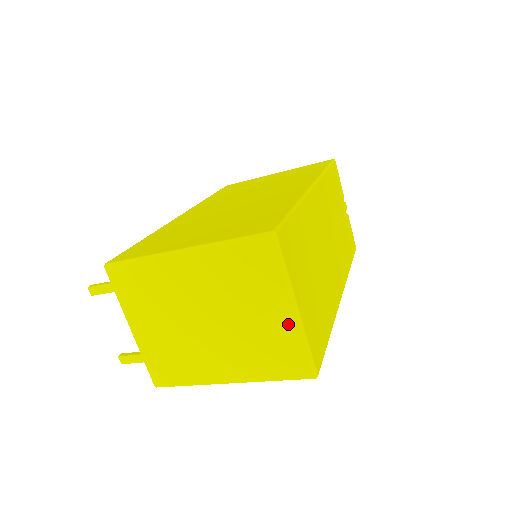
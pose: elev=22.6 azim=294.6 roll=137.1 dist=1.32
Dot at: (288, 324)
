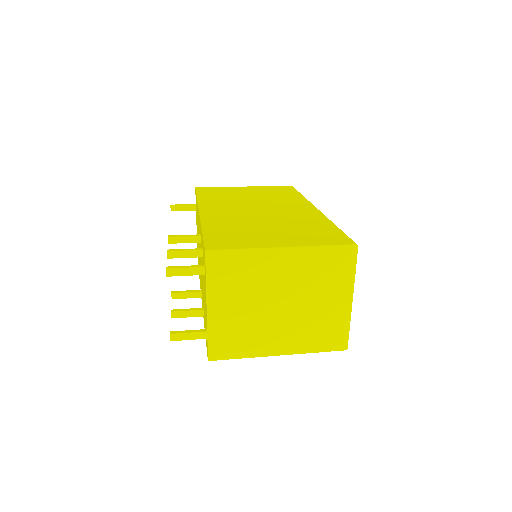
Dot at: (343, 310)
